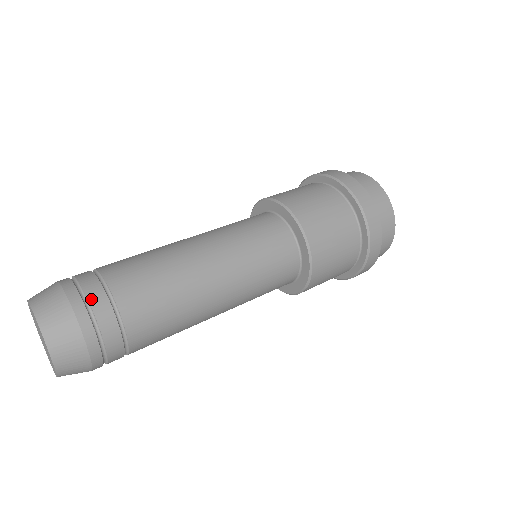
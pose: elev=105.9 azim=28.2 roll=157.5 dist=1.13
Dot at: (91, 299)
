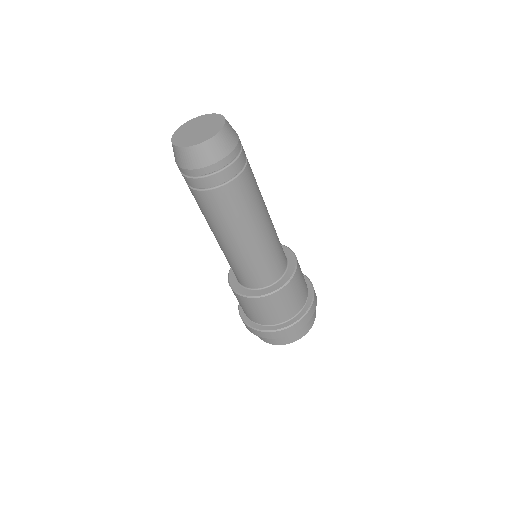
Dot at: (242, 153)
